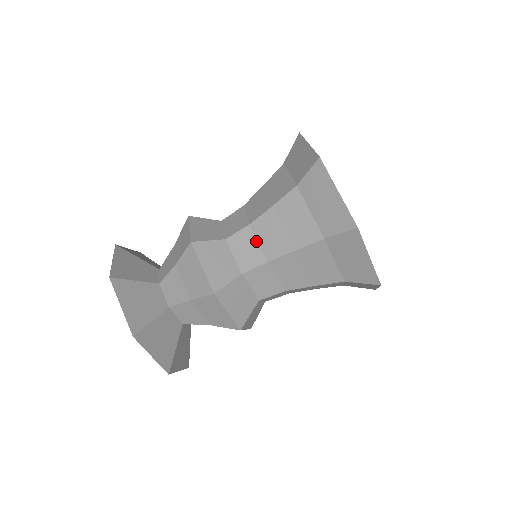
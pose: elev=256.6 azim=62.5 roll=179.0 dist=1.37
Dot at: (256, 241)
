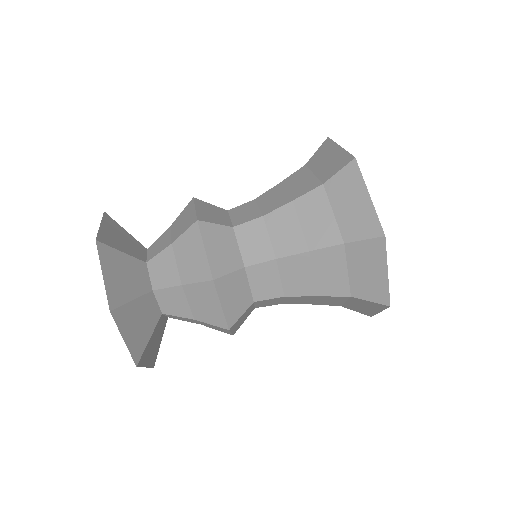
Dot at: (267, 235)
